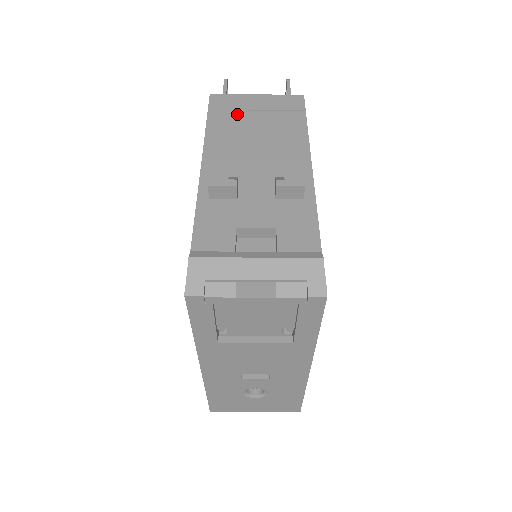
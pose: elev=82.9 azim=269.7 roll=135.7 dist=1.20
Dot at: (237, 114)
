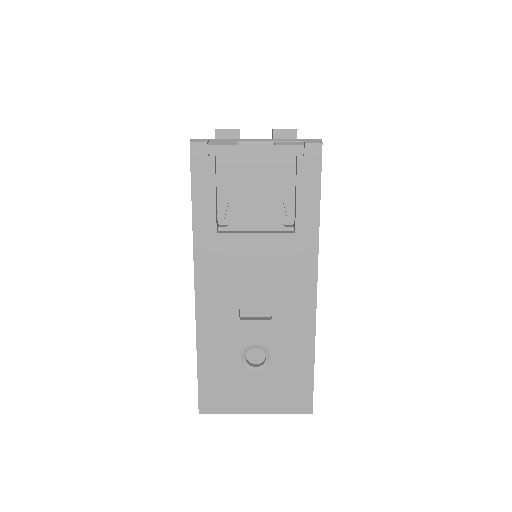
Dot at: occluded
